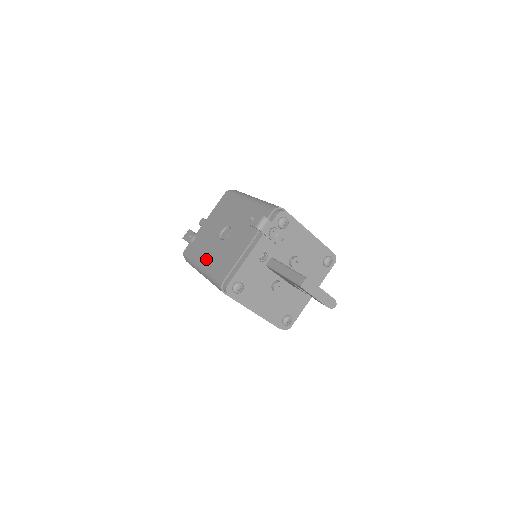
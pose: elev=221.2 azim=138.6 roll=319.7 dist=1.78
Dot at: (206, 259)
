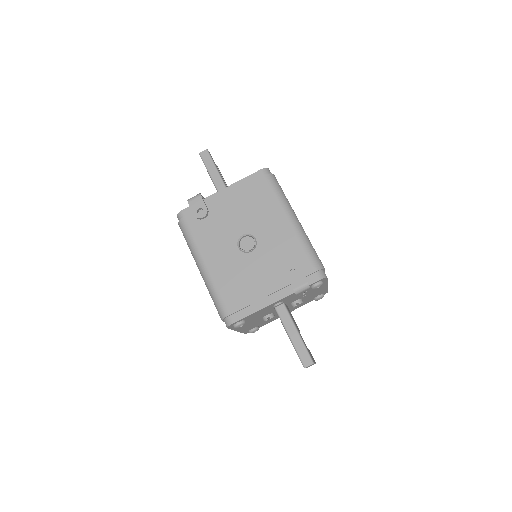
Dot at: (213, 260)
